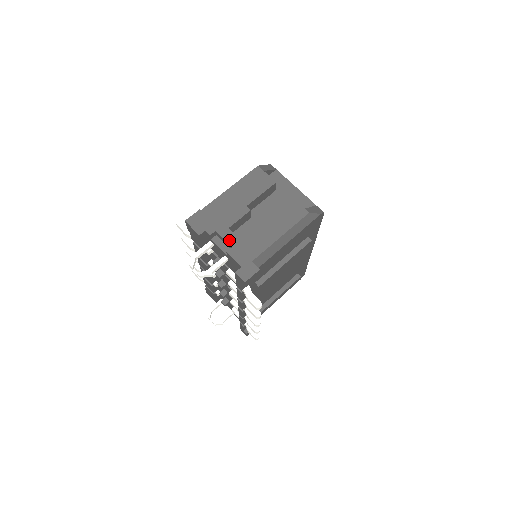
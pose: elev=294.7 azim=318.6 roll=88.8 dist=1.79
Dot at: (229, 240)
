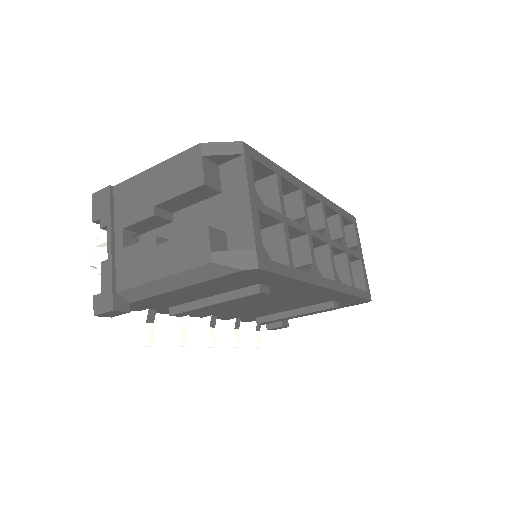
Dot at: (110, 247)
